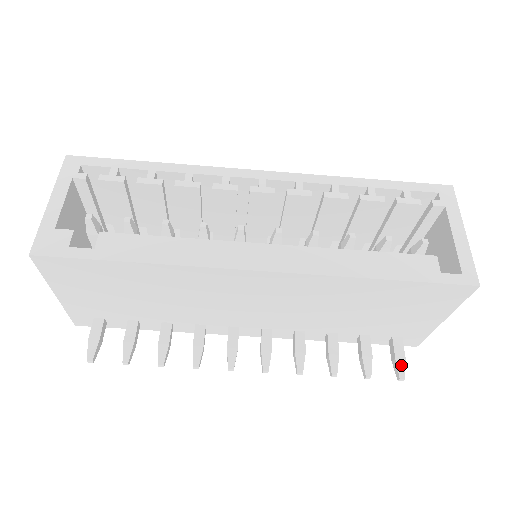
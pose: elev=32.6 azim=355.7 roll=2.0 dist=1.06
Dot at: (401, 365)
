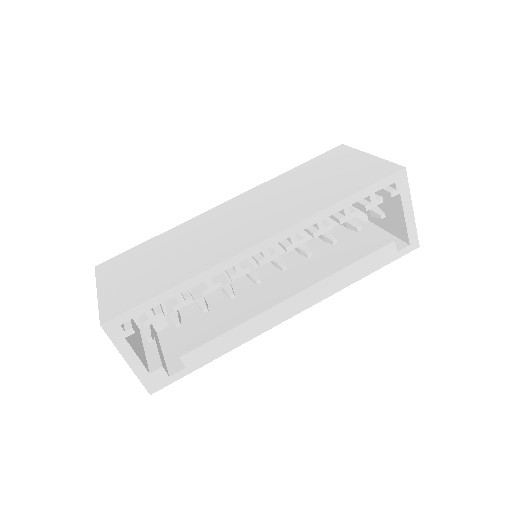
Dot at: occluded
